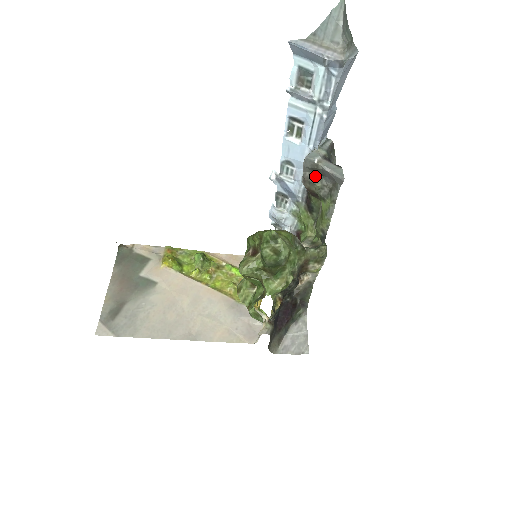
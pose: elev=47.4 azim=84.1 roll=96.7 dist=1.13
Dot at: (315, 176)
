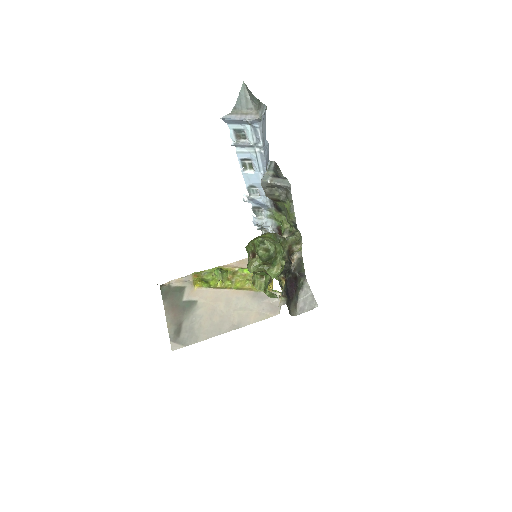
Dot at: (273, 189)
